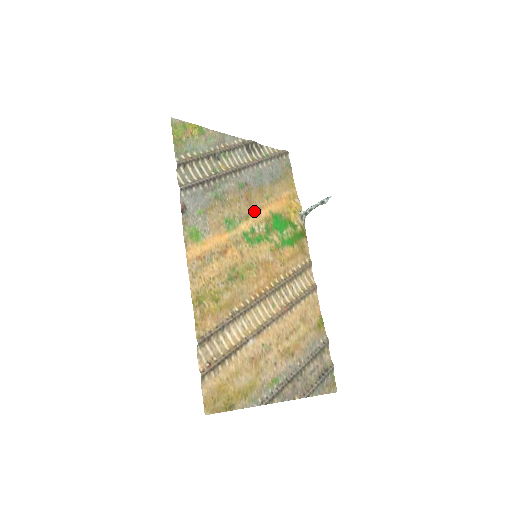
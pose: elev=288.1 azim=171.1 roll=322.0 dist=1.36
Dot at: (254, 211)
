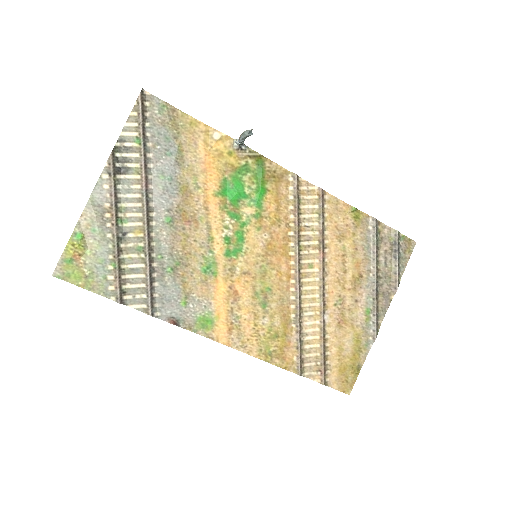
Dot at: (206, 221)
